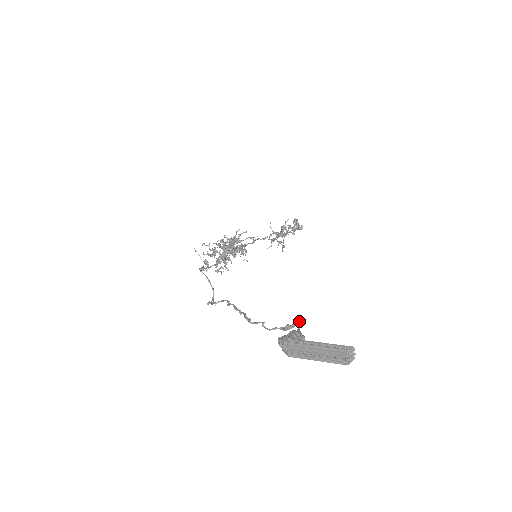
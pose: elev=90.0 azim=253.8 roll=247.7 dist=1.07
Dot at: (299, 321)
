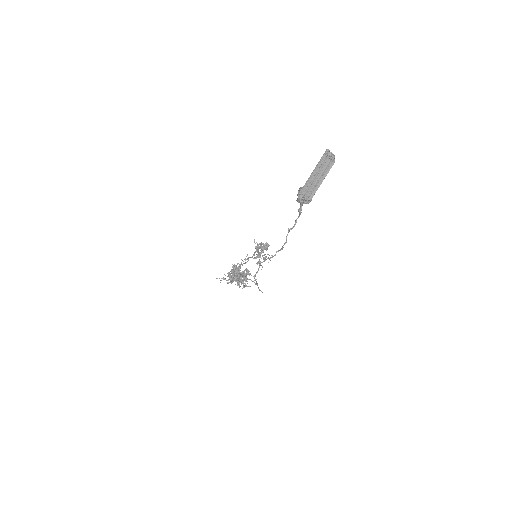
Dot at: occluded
